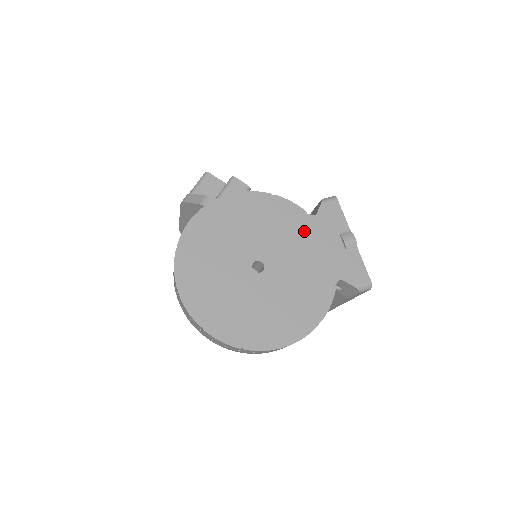
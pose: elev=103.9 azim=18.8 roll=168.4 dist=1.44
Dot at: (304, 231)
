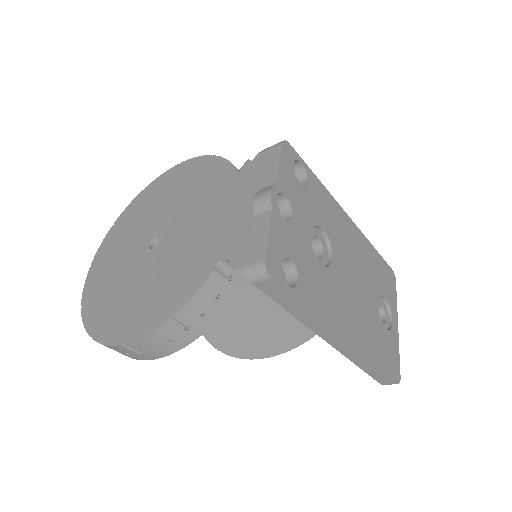
Dot at: (220, 194)
